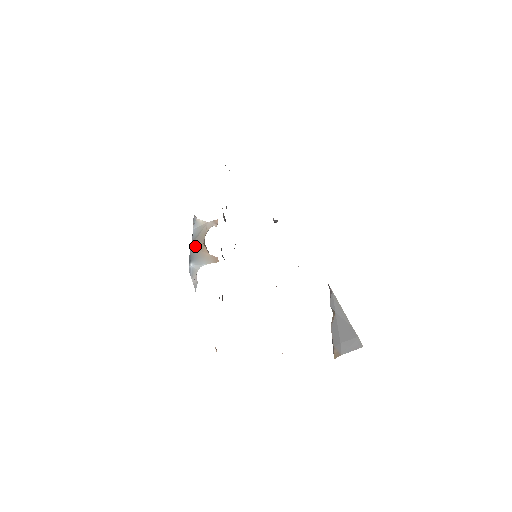
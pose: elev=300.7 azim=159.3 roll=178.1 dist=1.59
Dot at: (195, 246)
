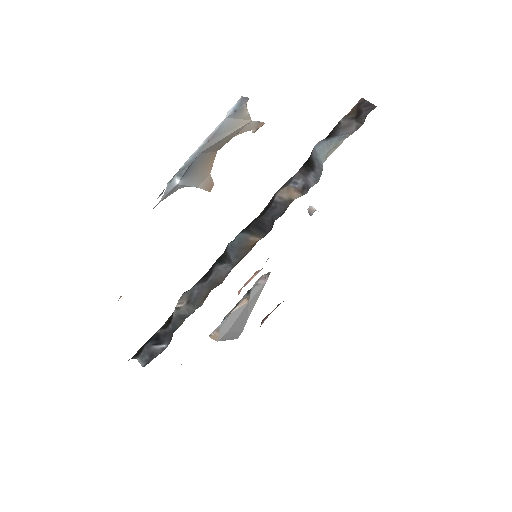
Dot at: (206, 153)
